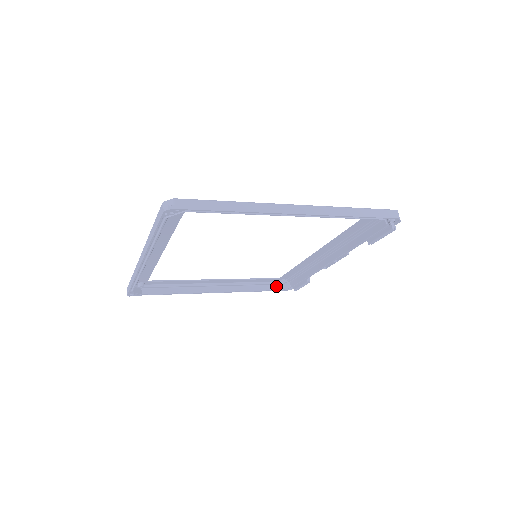
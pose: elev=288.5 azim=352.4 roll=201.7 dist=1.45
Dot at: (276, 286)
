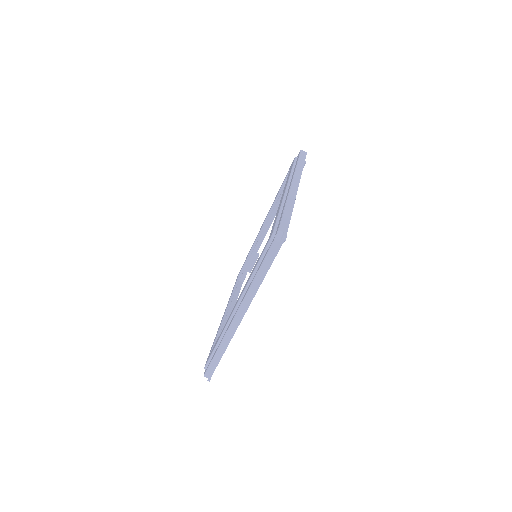
Dot at: (239, 282)
